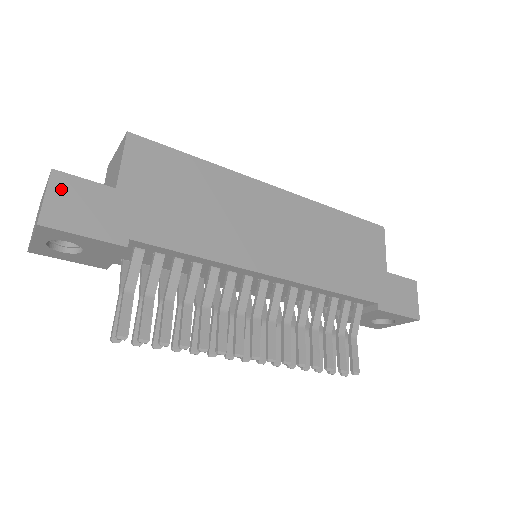
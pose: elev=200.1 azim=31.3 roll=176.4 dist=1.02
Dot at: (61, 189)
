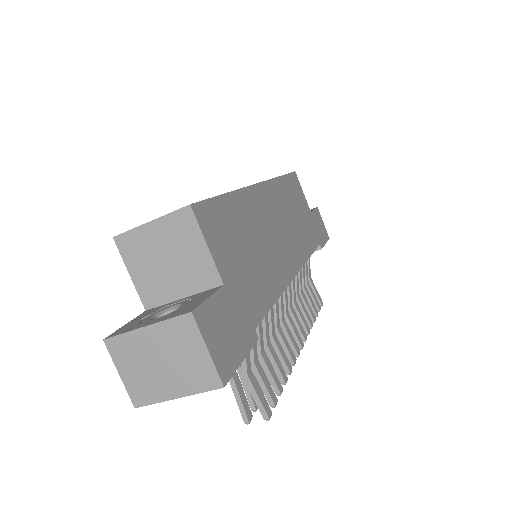
Dot at: (208, 328)
